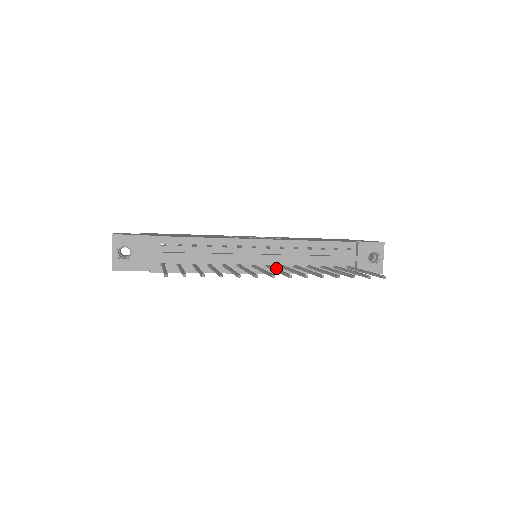
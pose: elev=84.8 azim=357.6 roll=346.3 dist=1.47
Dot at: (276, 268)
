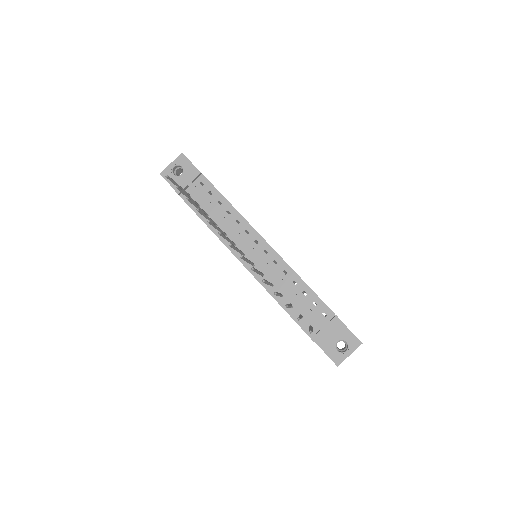
Dot at: (250, 261)
